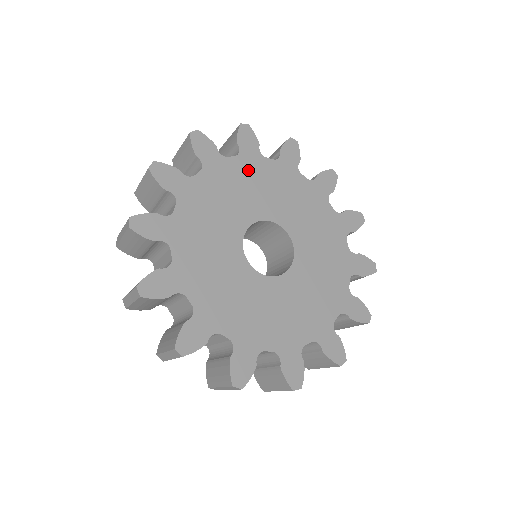
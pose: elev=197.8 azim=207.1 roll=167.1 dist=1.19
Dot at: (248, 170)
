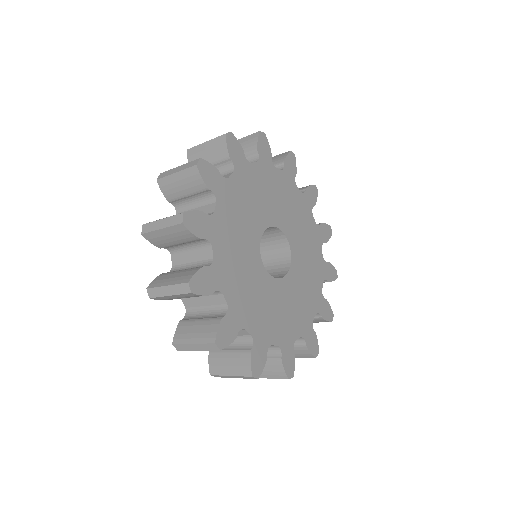
Dot at: (284, 186)
